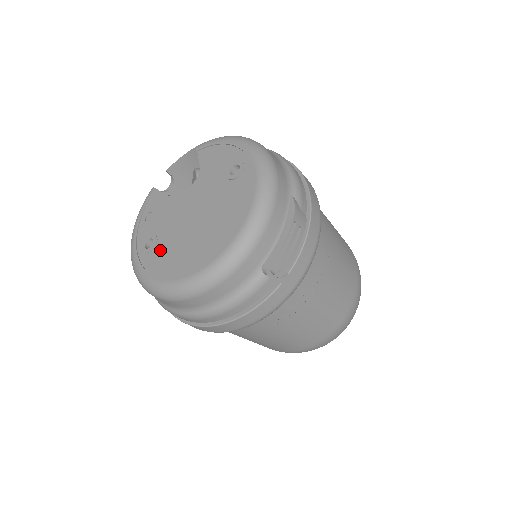
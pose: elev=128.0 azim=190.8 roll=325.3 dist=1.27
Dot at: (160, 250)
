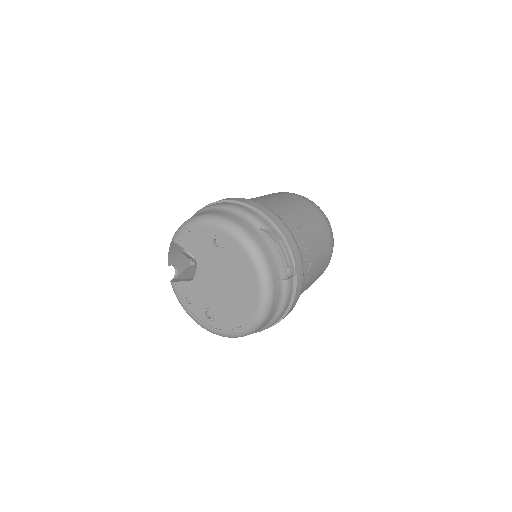
Dot at: (219, 314)
